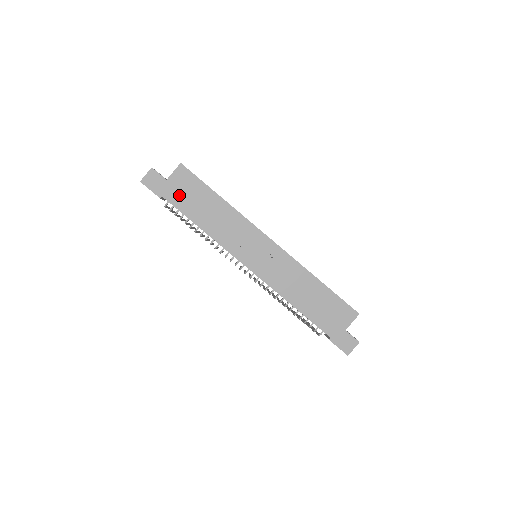
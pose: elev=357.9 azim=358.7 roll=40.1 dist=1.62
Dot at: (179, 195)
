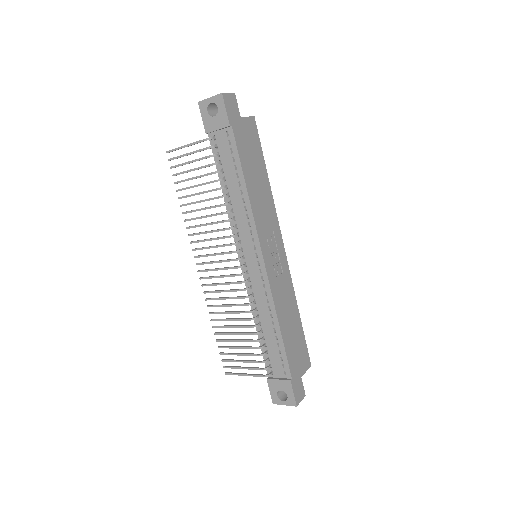
Dot at: (244, 140)
